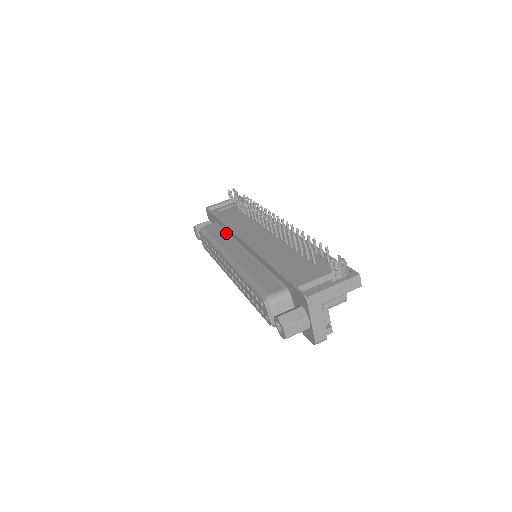
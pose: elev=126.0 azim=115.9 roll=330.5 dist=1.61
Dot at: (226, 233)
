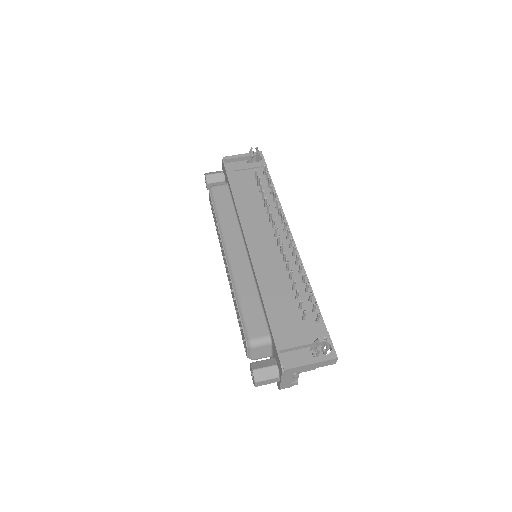
Dot at: (234, 212)
